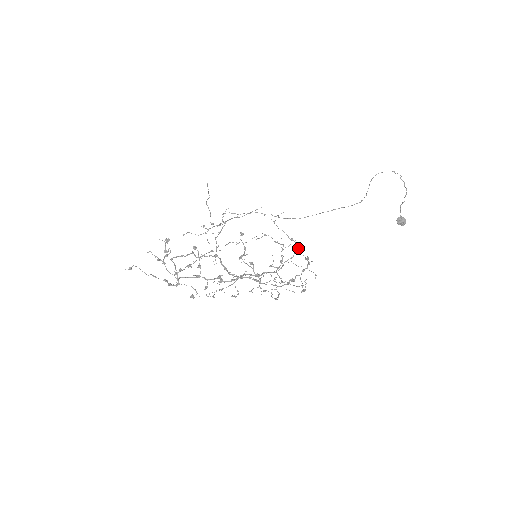
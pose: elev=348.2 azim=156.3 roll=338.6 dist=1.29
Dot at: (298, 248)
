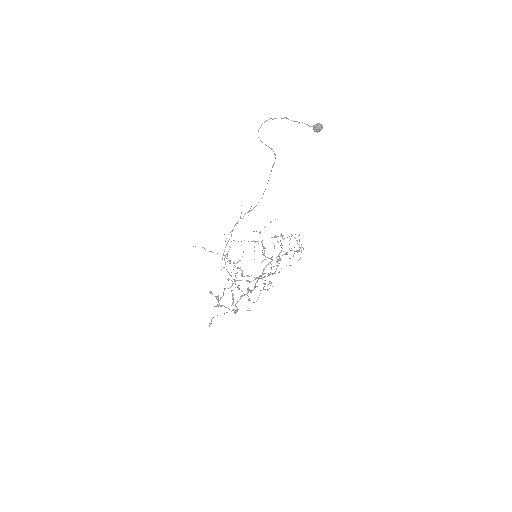
Dot at: (261, 241)
